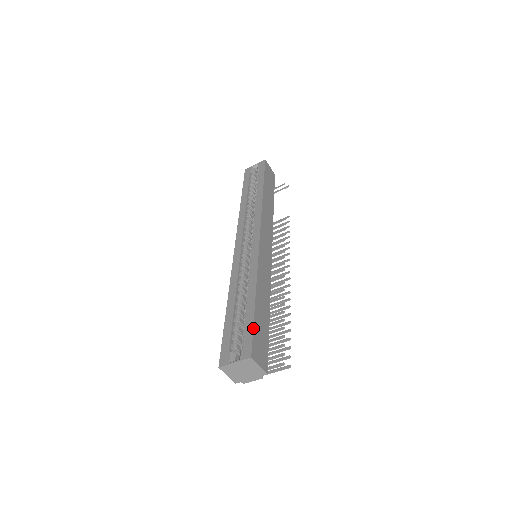
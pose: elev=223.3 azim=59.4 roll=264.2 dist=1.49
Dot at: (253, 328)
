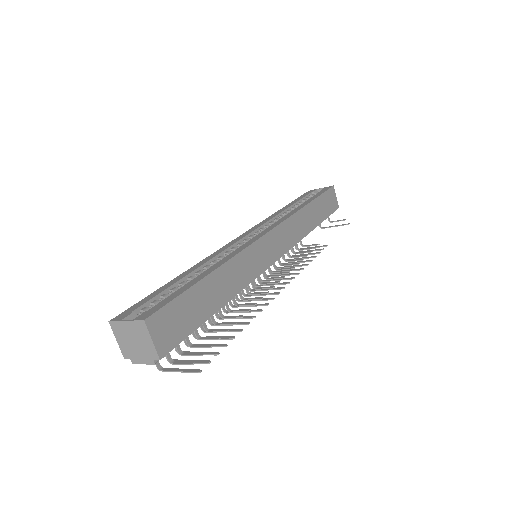
Dot at: (176, 297)
